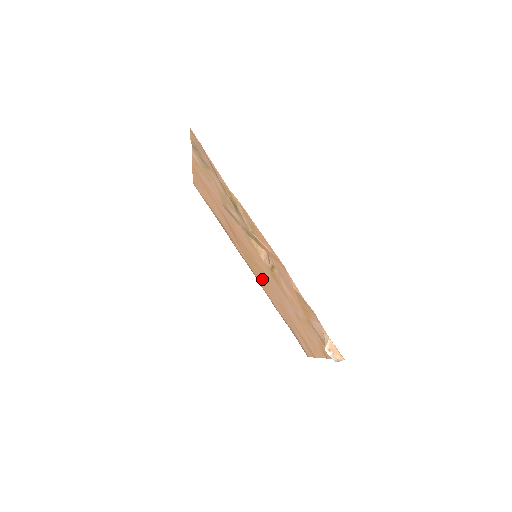
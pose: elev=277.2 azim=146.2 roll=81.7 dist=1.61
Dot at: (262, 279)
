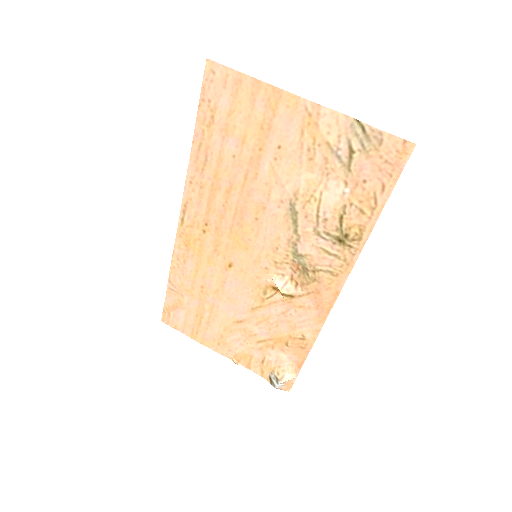
Dot at: (205, 253)
